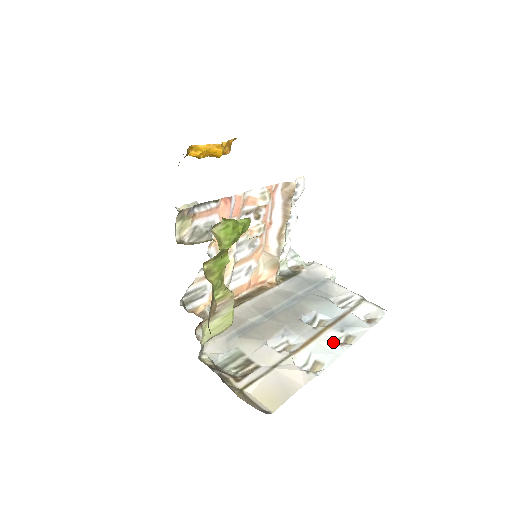
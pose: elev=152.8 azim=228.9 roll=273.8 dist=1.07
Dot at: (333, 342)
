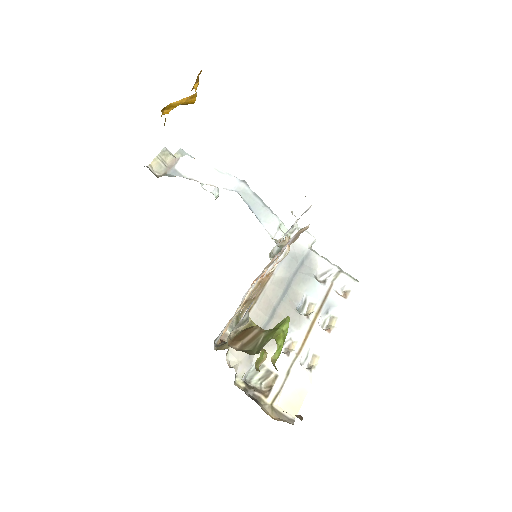
Dot at: (323, 331)
